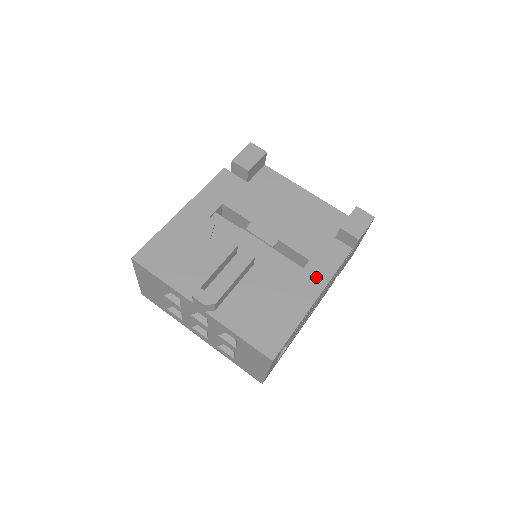
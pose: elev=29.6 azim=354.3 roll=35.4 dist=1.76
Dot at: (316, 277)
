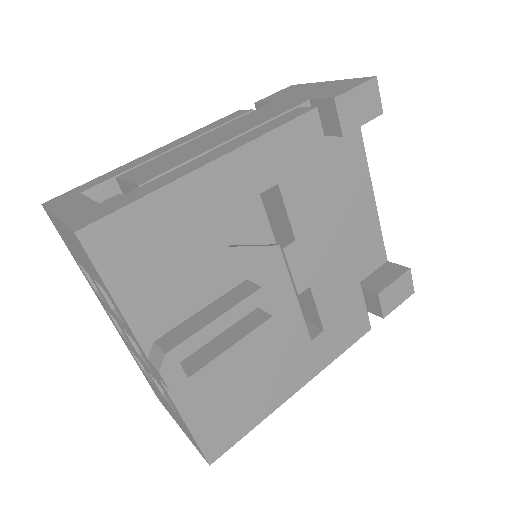
Dot at: (317, 358)
